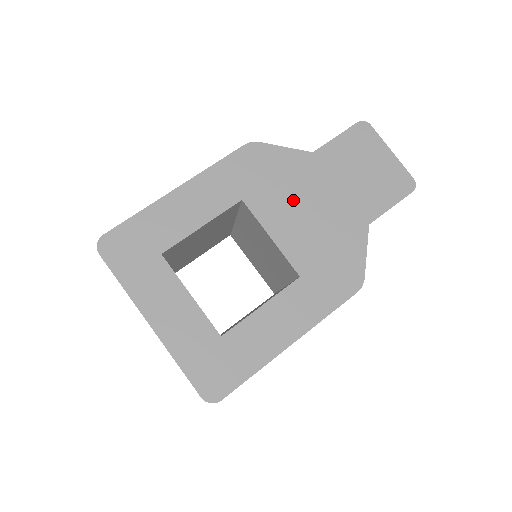
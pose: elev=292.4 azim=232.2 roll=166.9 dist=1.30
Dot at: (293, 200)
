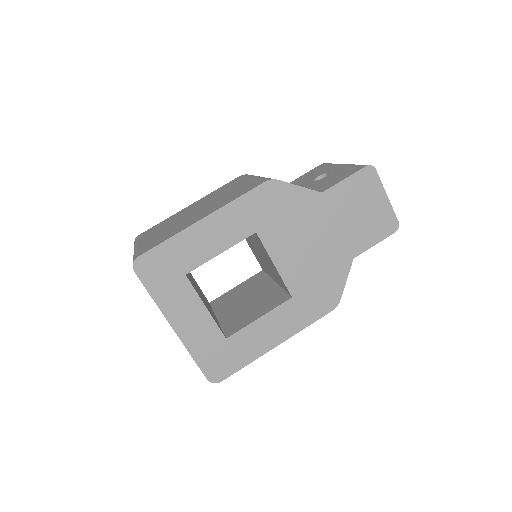
Dot at: (298, 235)
